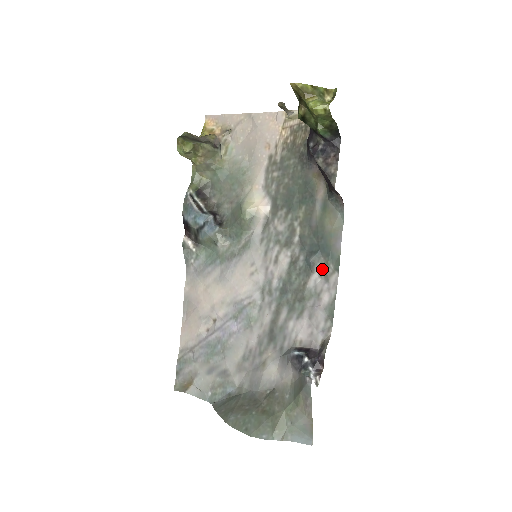
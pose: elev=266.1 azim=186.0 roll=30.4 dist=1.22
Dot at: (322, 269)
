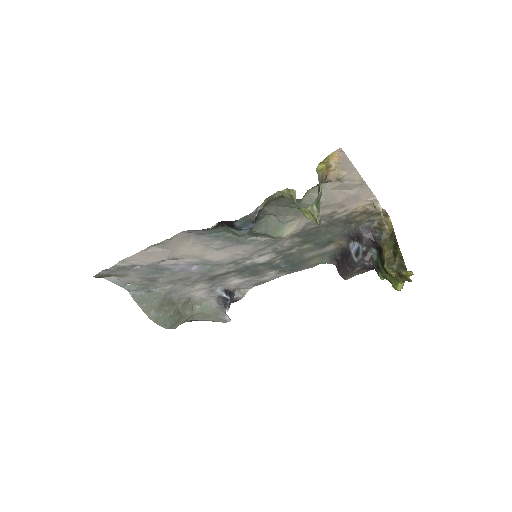
Dot at: (281, 271)
